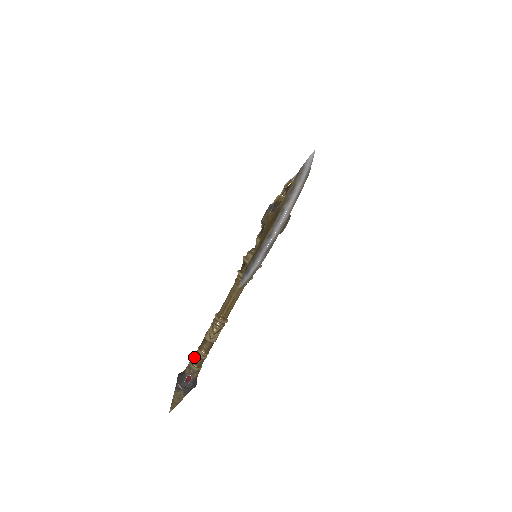
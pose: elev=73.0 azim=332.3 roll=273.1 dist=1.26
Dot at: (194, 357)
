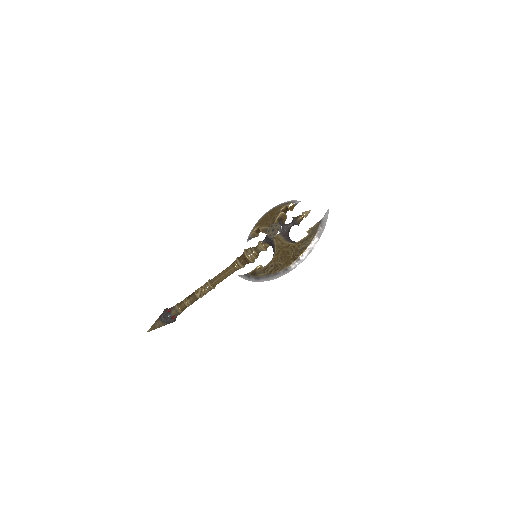
Dot at: (182, 304)
